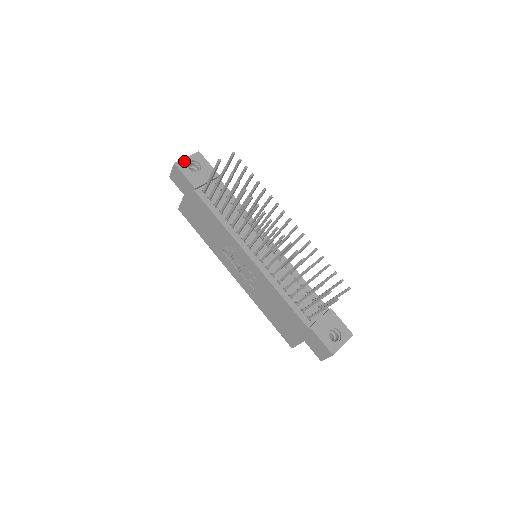
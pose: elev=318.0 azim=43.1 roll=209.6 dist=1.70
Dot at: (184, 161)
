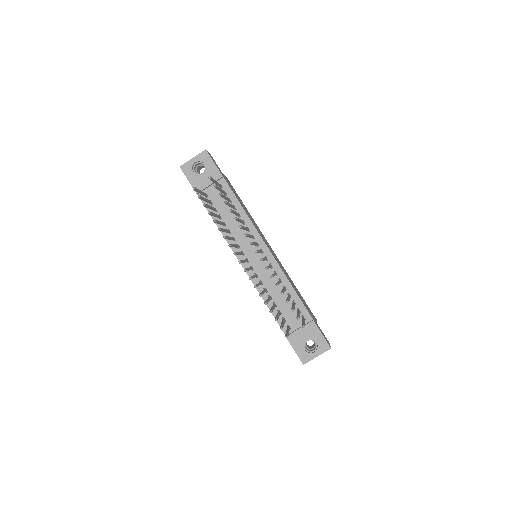
Dot at: (189, 163)
